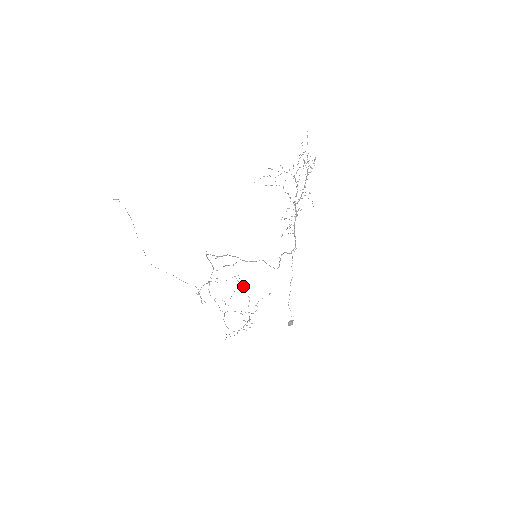
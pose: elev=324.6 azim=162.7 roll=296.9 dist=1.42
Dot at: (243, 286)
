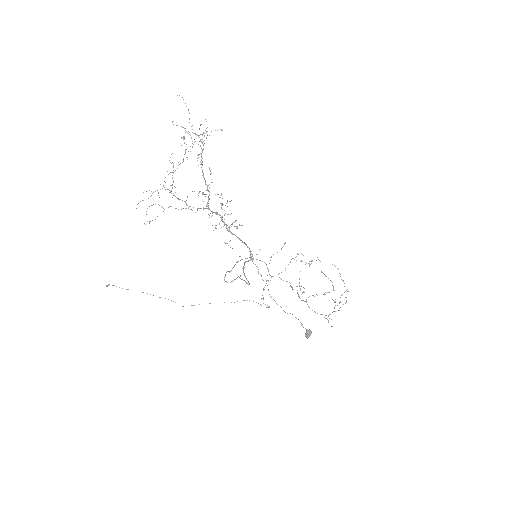
Dot at: (309, 263)
